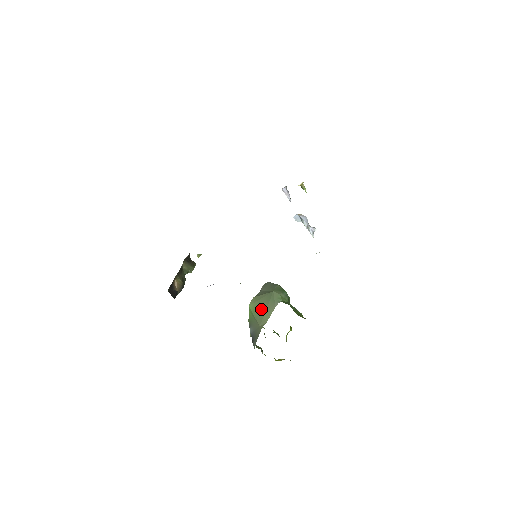
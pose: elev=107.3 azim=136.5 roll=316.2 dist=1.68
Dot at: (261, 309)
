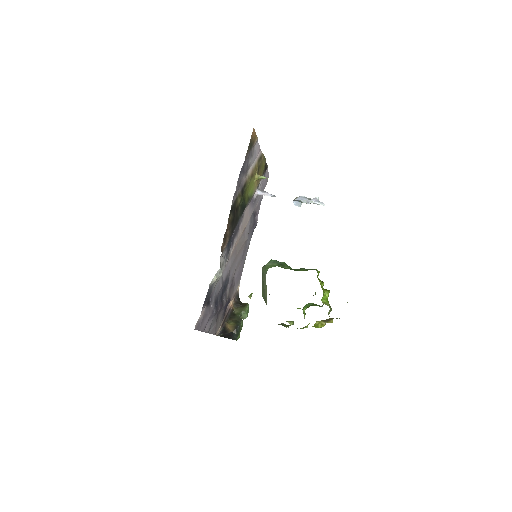
Dot at: (263, 290)
